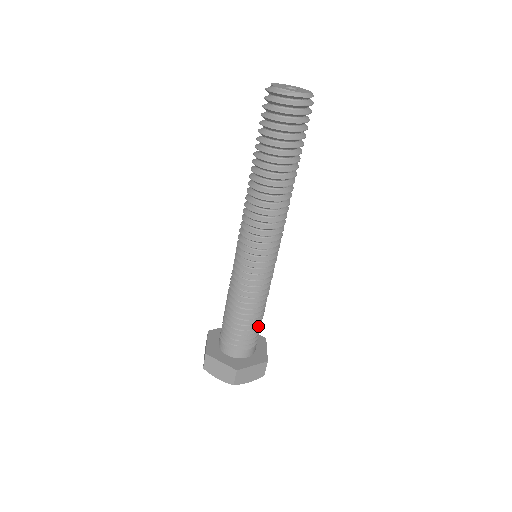
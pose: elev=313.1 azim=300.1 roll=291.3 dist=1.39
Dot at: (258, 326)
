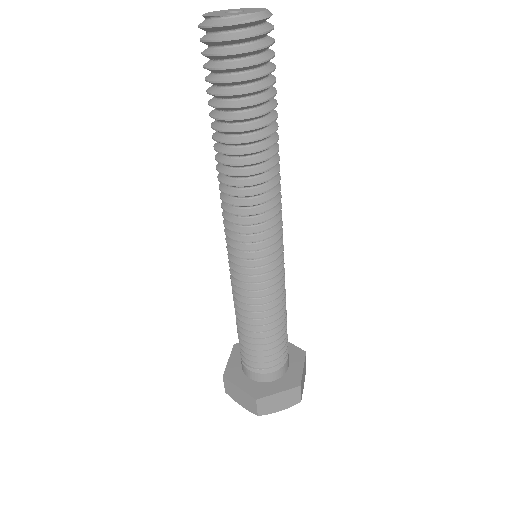
Dot at: occluded
